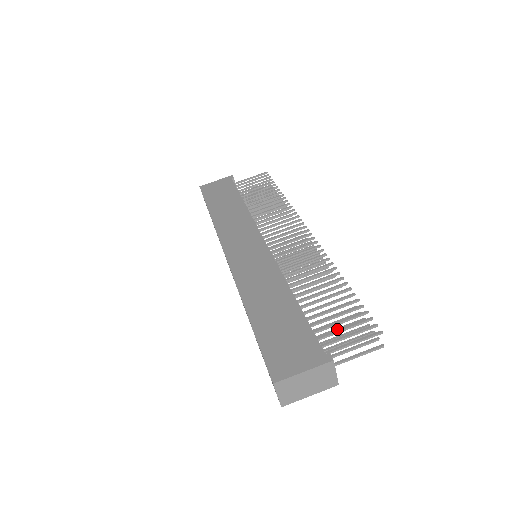
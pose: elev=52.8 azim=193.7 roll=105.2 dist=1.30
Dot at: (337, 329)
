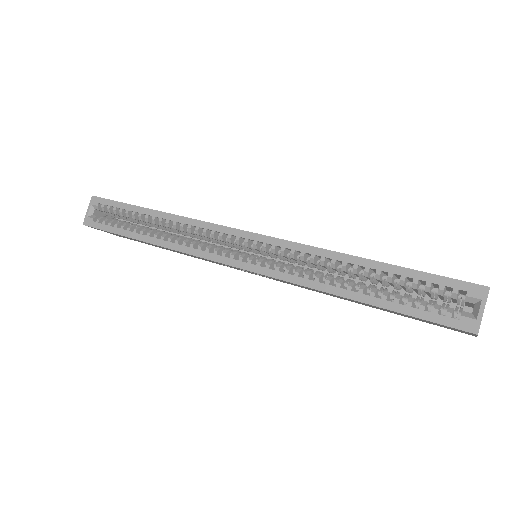
Dot at: occluded
